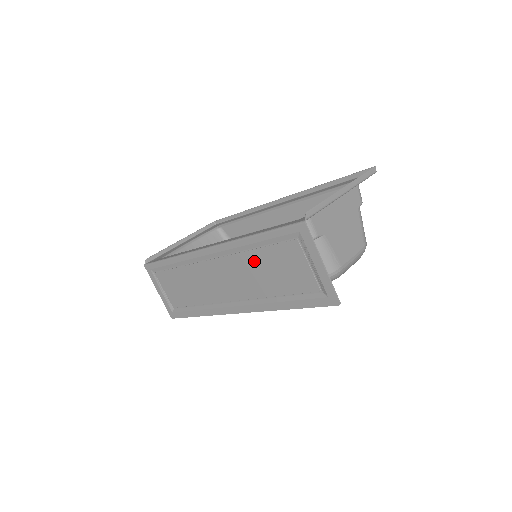
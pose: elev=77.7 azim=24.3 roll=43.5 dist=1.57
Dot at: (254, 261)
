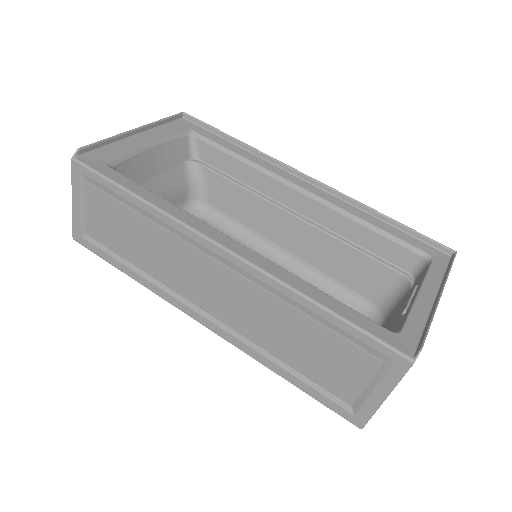
Dot at: (288, 319)
